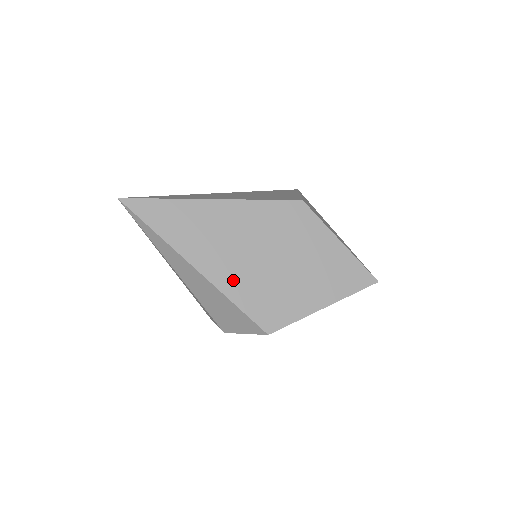
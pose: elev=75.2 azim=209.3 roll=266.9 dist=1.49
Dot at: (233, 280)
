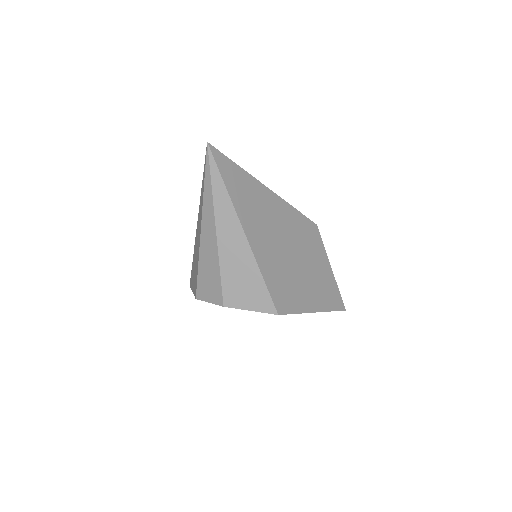
Dot at: (266, 257)
